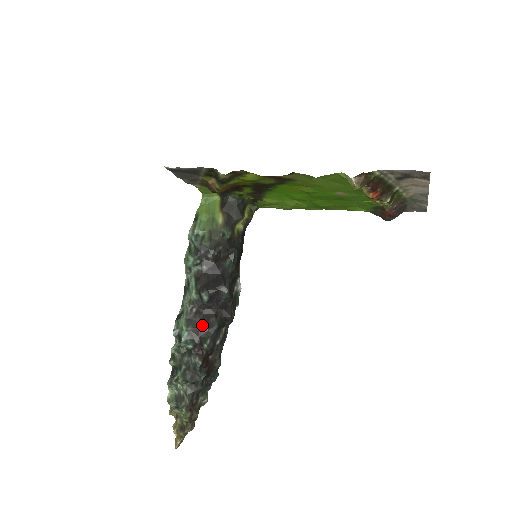
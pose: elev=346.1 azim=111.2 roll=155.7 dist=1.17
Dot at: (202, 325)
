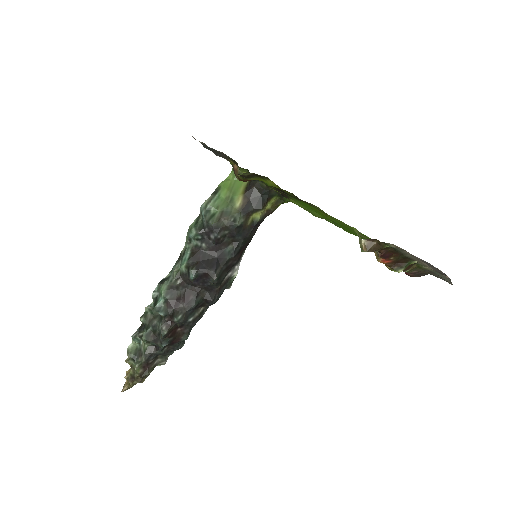
Dot at: (180, 299)
